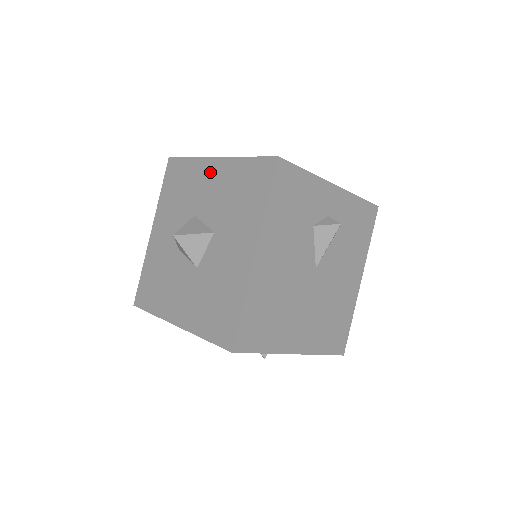
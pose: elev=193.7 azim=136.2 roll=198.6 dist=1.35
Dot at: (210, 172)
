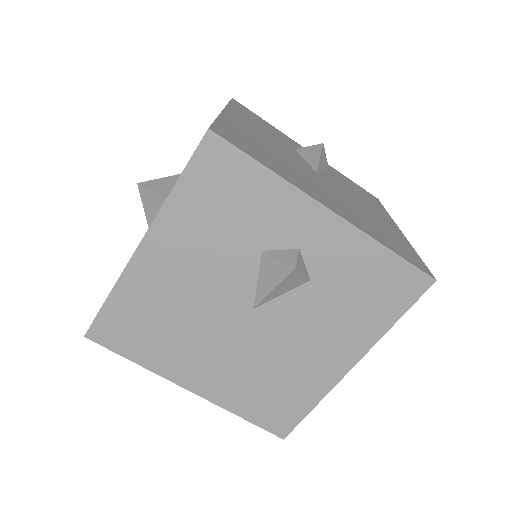
Dot at: occluded
